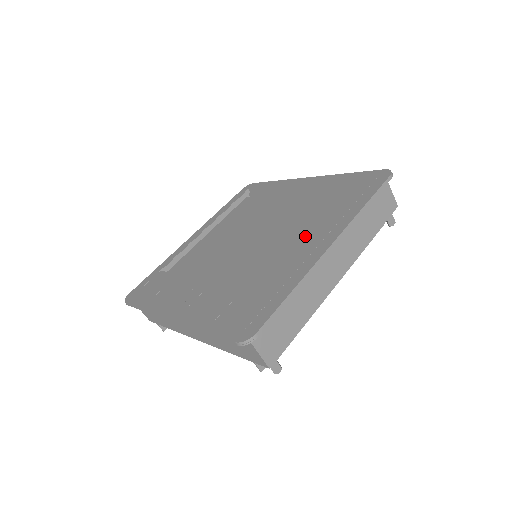
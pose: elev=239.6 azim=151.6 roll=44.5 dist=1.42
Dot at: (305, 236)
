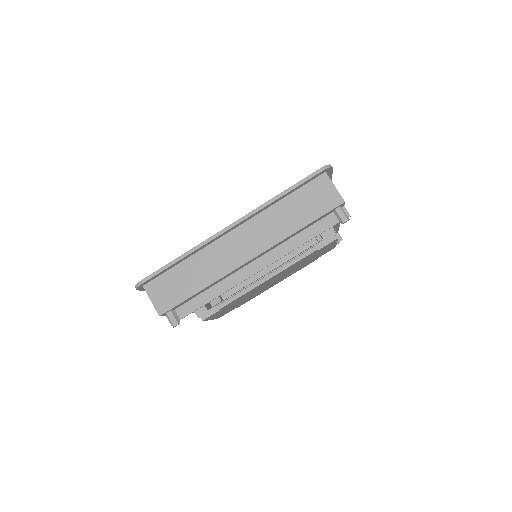
Dot at: occluded
